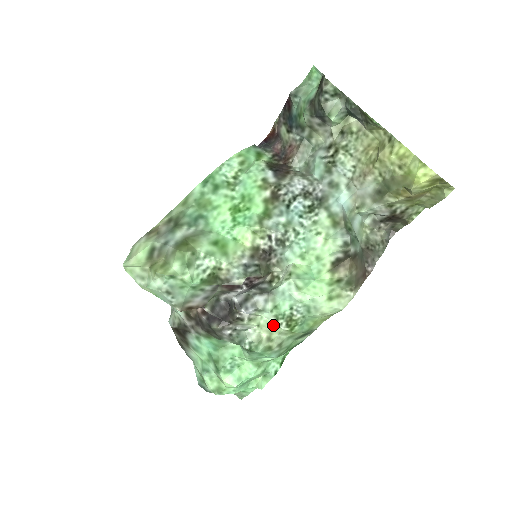
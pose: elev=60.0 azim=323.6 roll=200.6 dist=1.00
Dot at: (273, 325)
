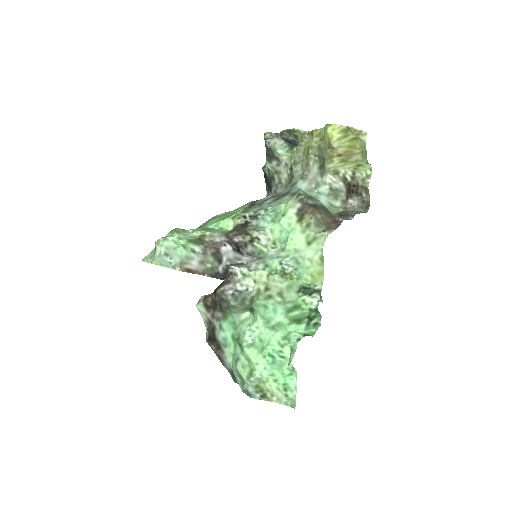
Dot at: (266, 276)
